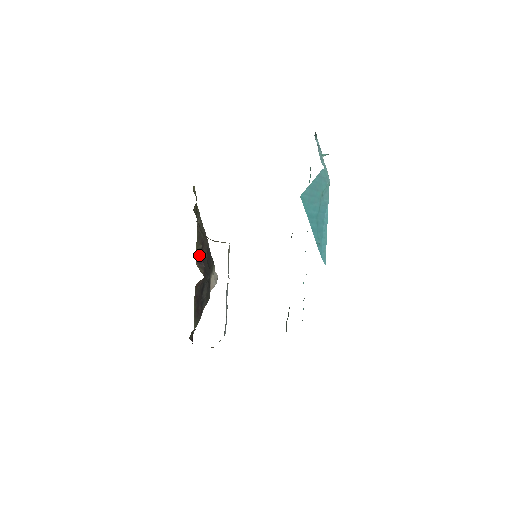
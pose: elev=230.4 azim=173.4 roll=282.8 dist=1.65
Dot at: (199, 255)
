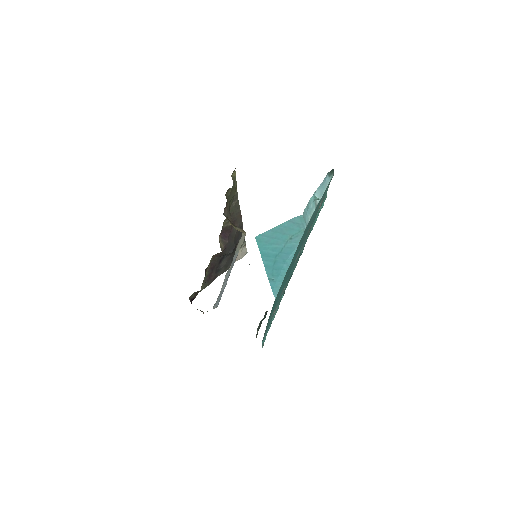
Dot at: (226, 231)
